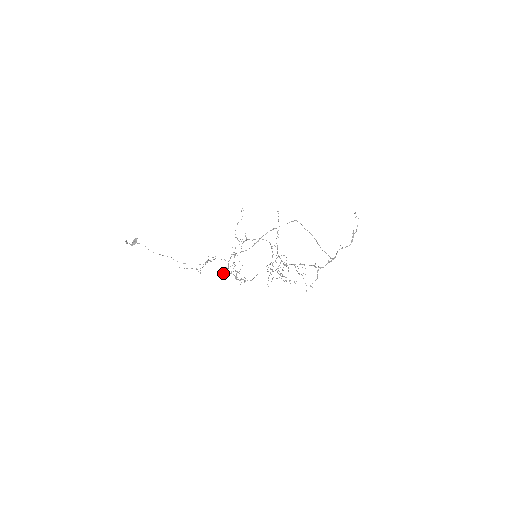
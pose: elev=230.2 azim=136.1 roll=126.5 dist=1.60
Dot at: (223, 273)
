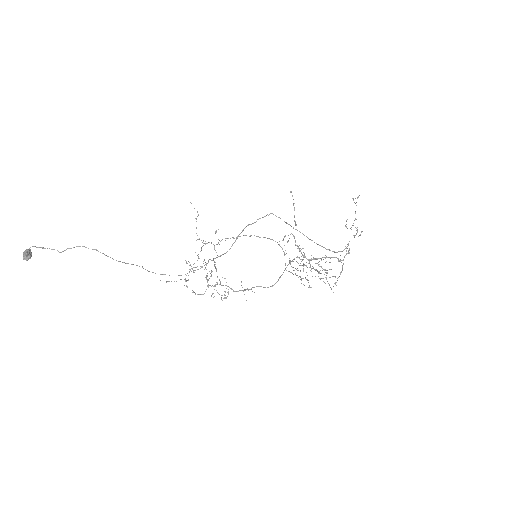
Dot at: (219, 284)
